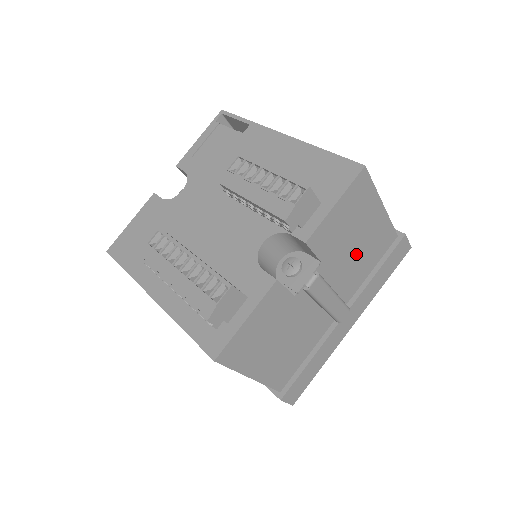
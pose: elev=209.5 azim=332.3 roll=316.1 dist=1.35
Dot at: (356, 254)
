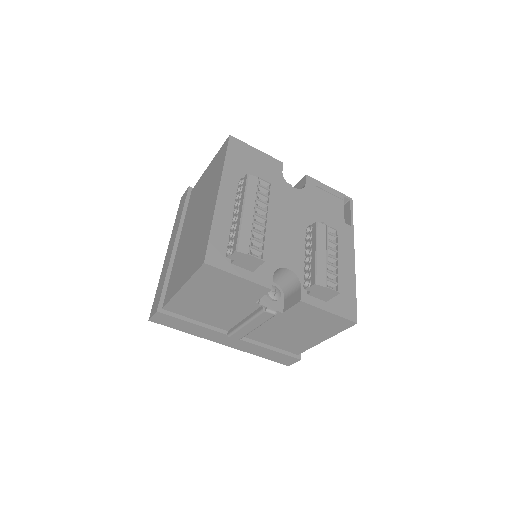
Dot at: (286, 333)
